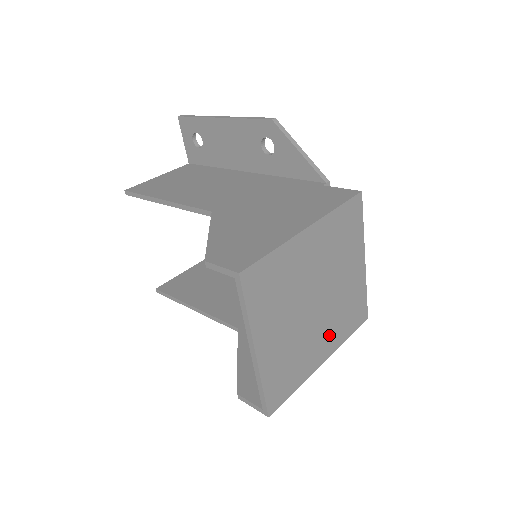
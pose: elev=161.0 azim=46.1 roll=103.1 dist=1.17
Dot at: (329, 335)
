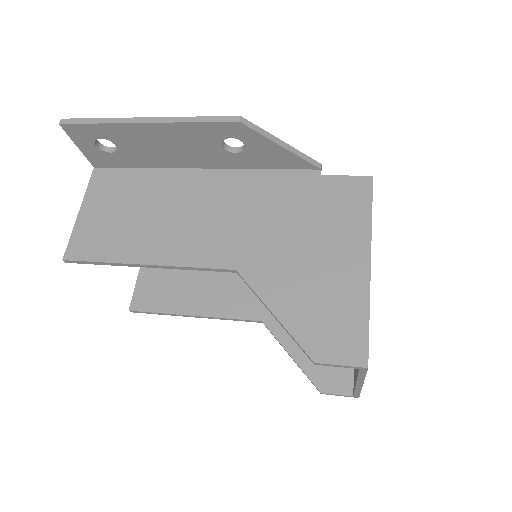
Dot at: occluded
